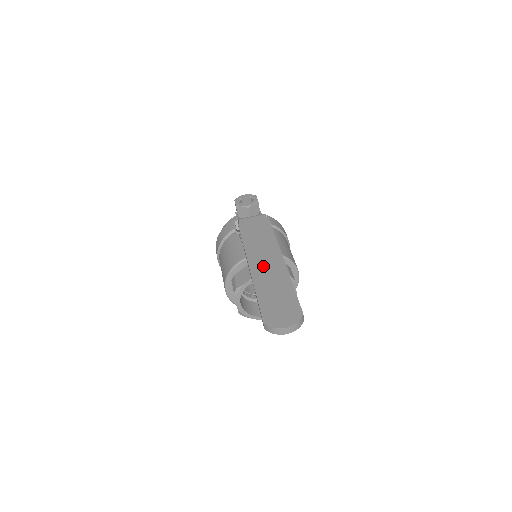
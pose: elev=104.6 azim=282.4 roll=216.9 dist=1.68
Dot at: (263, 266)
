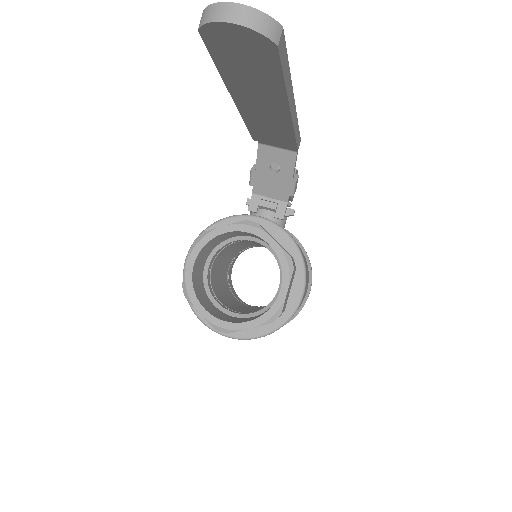
Dot at: occluded
